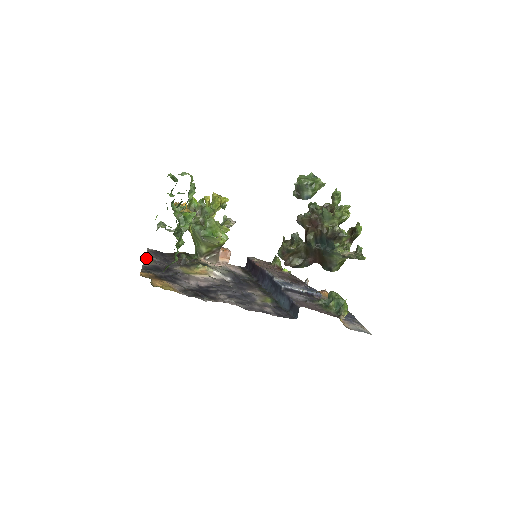
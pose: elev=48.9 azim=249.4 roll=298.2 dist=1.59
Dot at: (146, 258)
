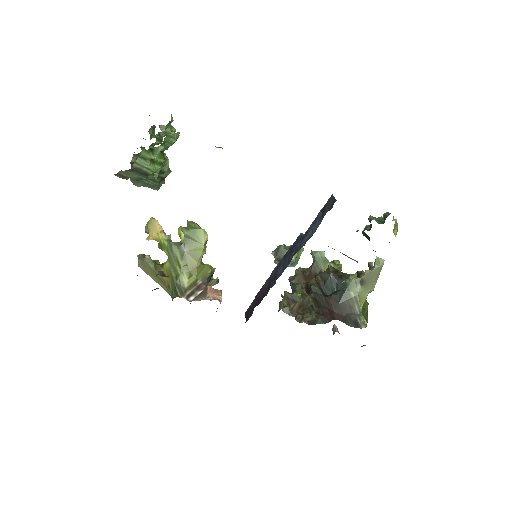
Dot at: occluded
